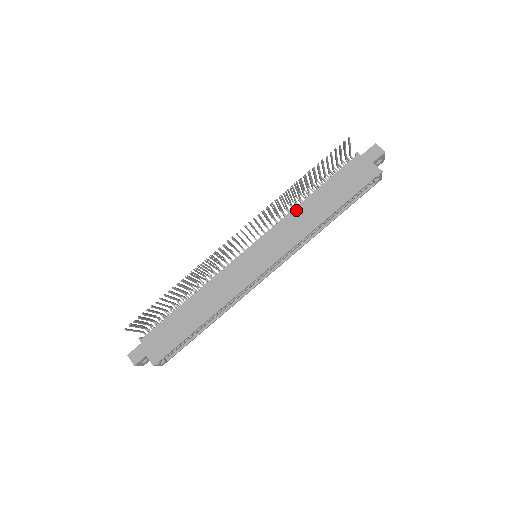
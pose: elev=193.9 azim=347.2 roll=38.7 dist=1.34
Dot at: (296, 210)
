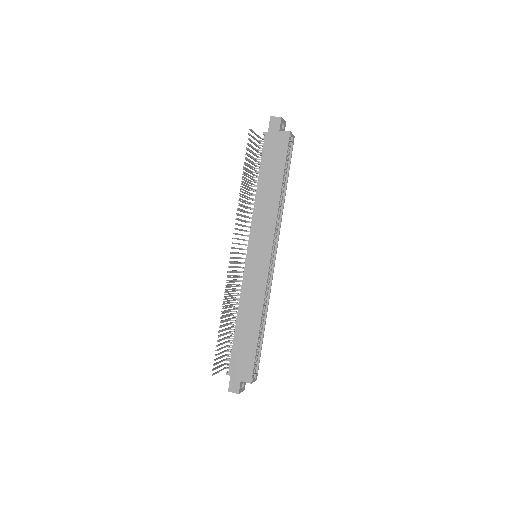
Dot at: (256, 204)
